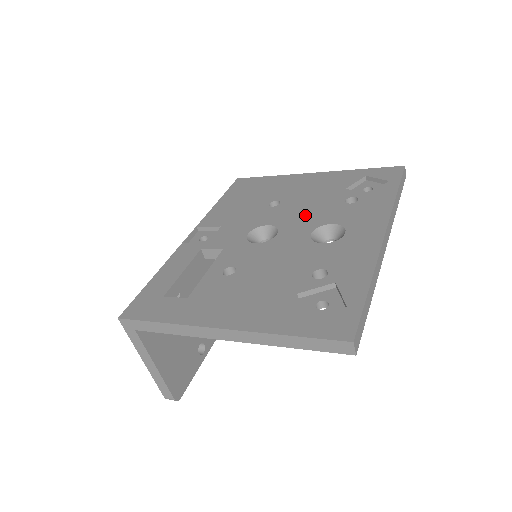
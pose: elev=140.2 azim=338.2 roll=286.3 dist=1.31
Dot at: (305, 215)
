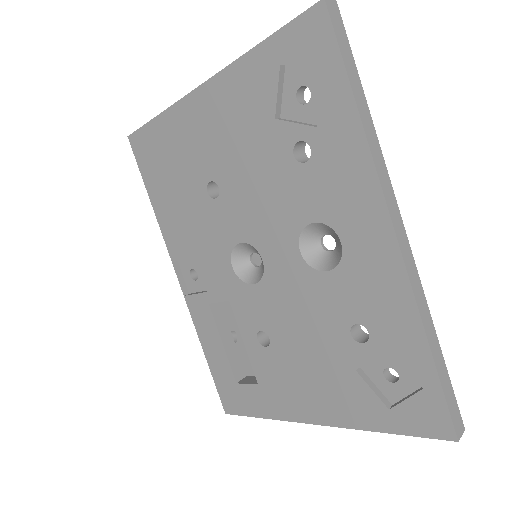
Dot at: (266, 210)
